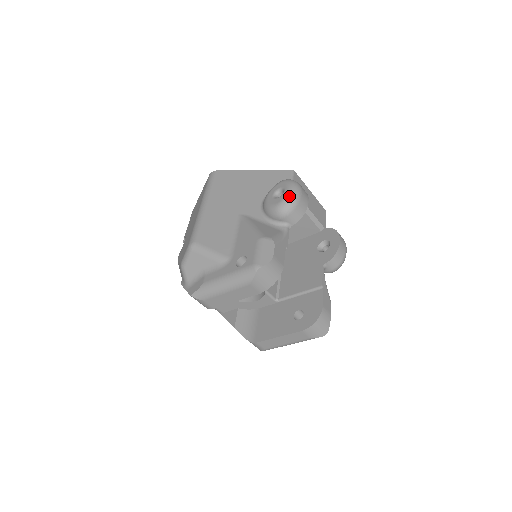
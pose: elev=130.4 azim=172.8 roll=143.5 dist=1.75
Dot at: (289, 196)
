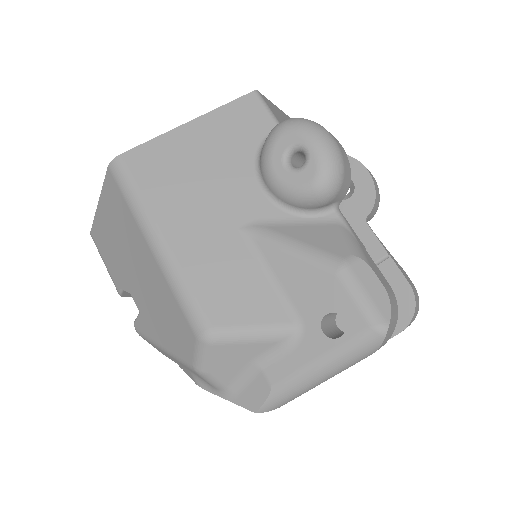
Dot at: (327, 158)
